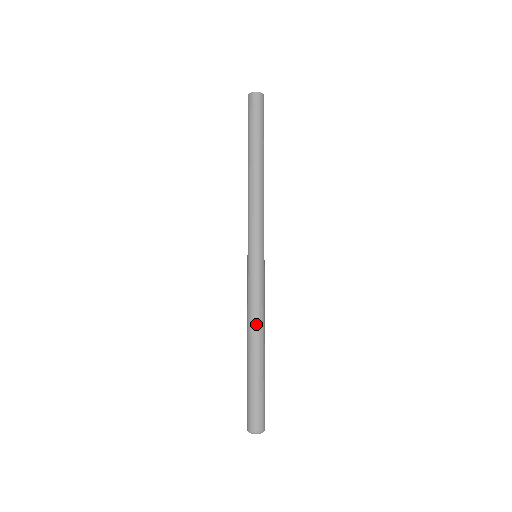
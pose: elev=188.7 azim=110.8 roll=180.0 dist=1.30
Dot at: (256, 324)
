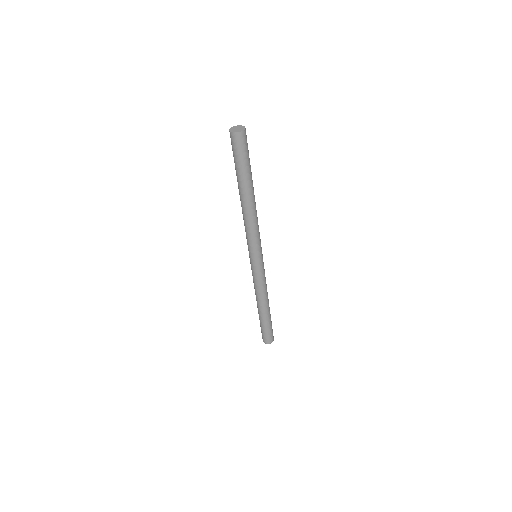
Dot at: (265, 297)
